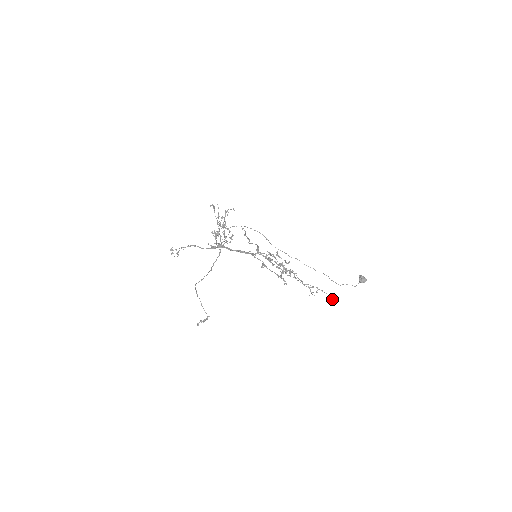
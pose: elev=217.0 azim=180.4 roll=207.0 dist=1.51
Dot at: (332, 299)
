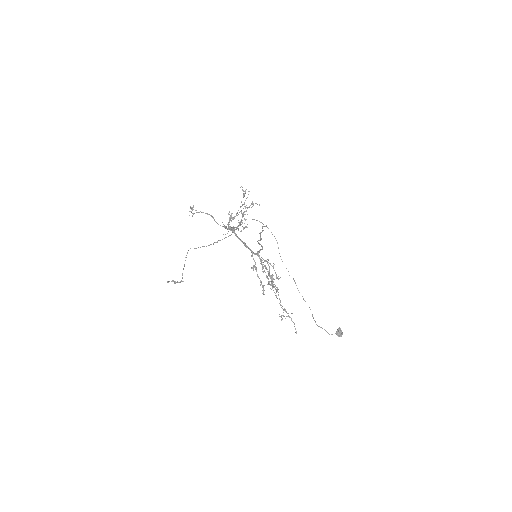
Dot at: (296, 332)
